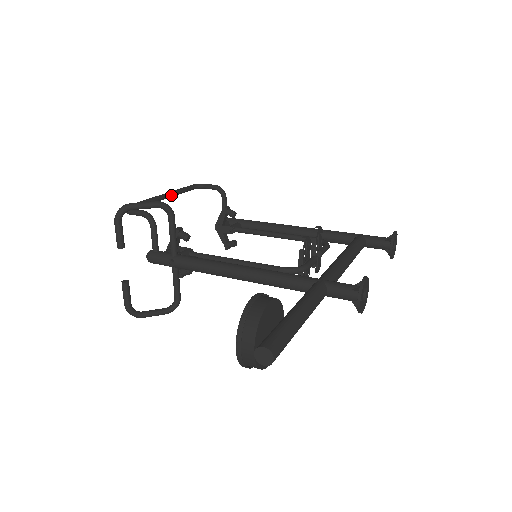
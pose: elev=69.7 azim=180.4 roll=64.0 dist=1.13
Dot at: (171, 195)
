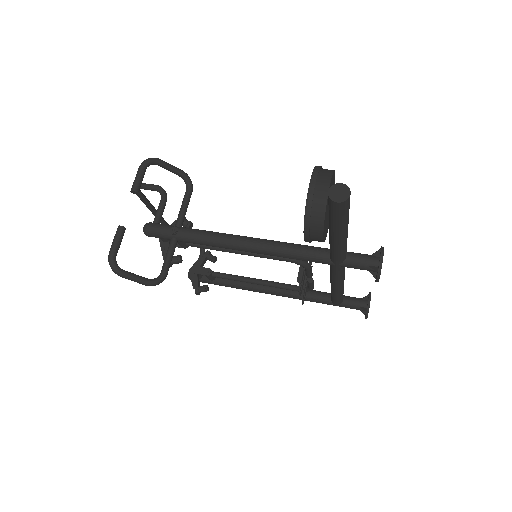
Dot at: (163, 219)
